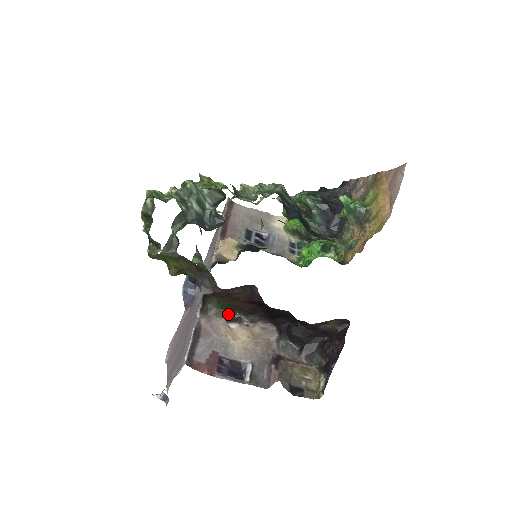
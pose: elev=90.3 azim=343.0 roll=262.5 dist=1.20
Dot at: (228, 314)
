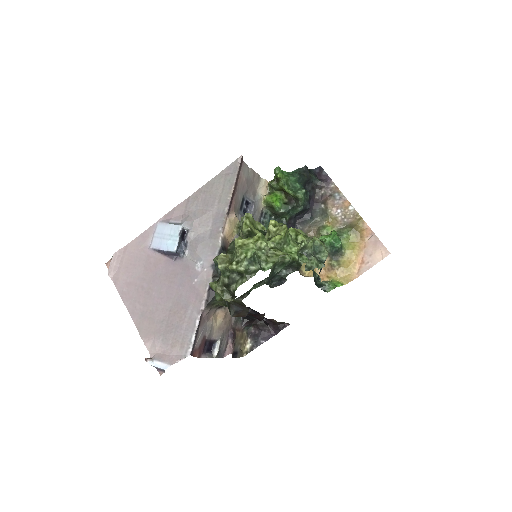
Dot at: (221, 305)
